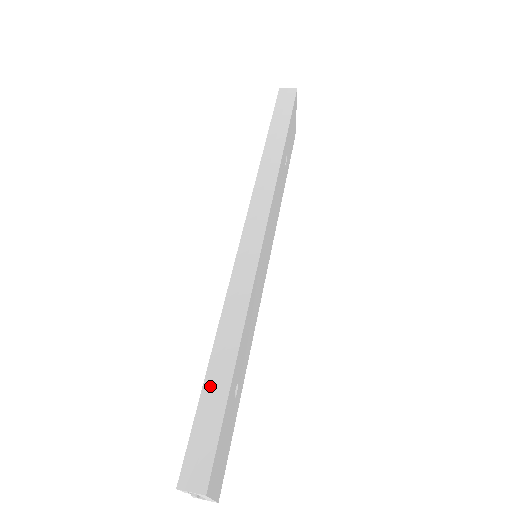
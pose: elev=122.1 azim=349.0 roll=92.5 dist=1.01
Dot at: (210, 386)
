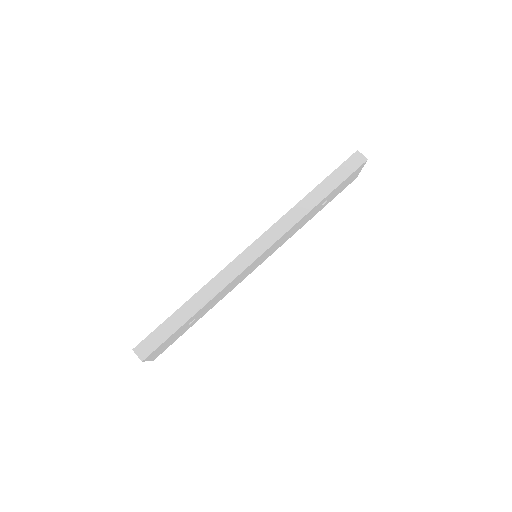
Dot at: (176, 316)
